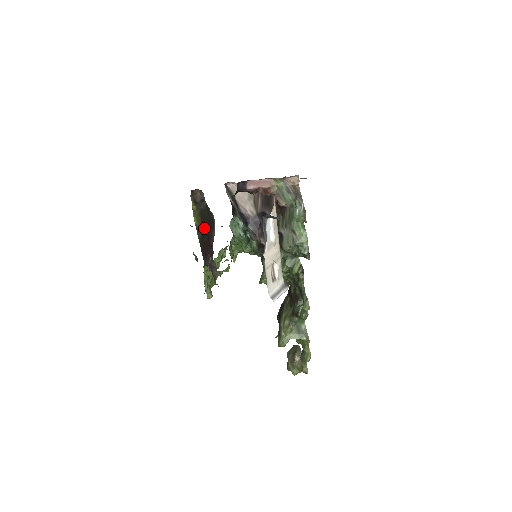
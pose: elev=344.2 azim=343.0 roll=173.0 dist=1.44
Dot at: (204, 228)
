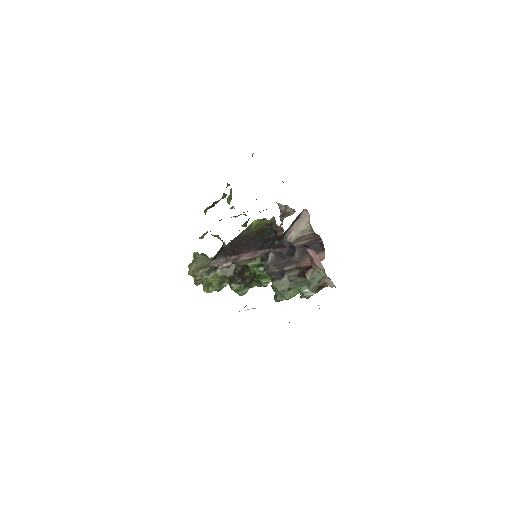
Dot at: (253, 237)
